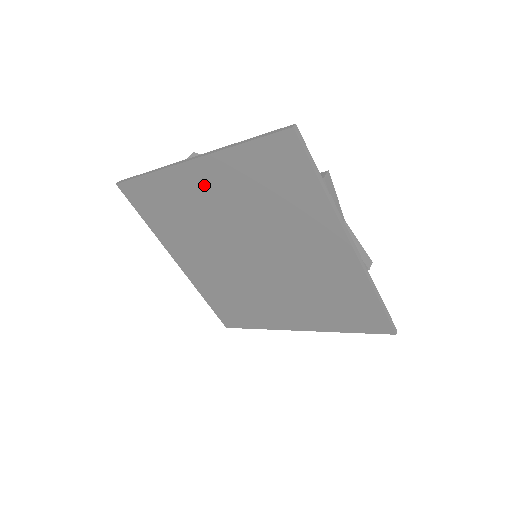
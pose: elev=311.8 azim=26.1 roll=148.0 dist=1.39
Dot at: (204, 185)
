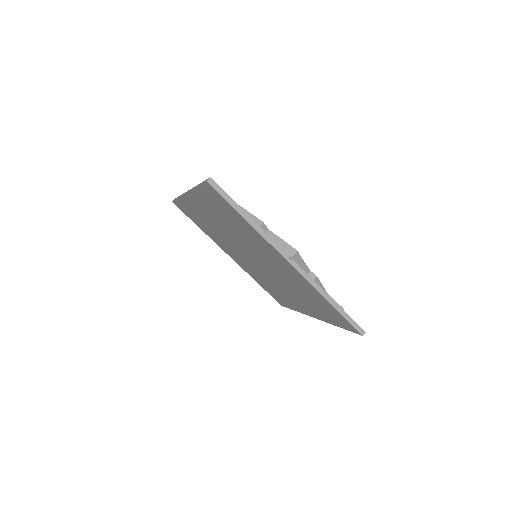
Dot at: (280, 263)
